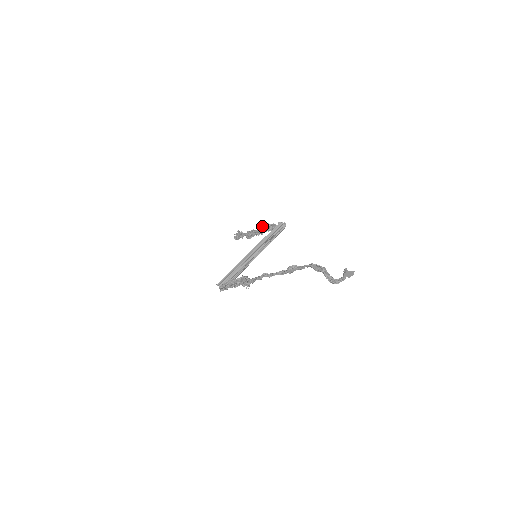
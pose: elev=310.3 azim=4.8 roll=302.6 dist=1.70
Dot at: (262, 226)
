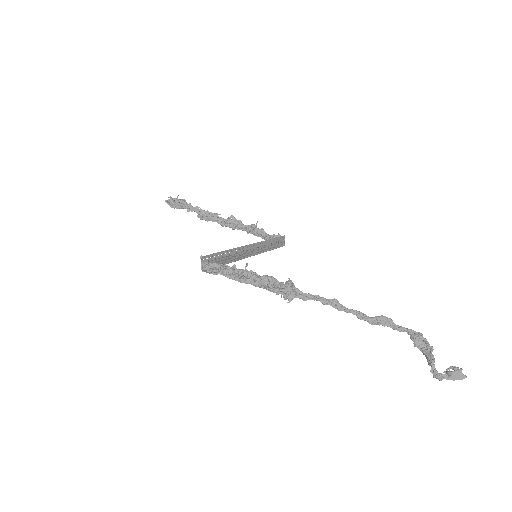
Dot at: (240, 220)
